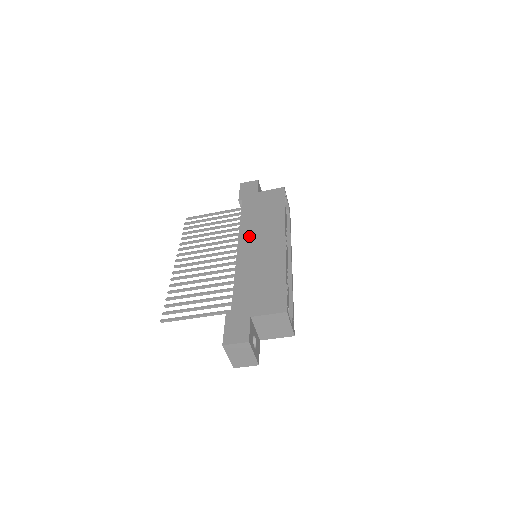
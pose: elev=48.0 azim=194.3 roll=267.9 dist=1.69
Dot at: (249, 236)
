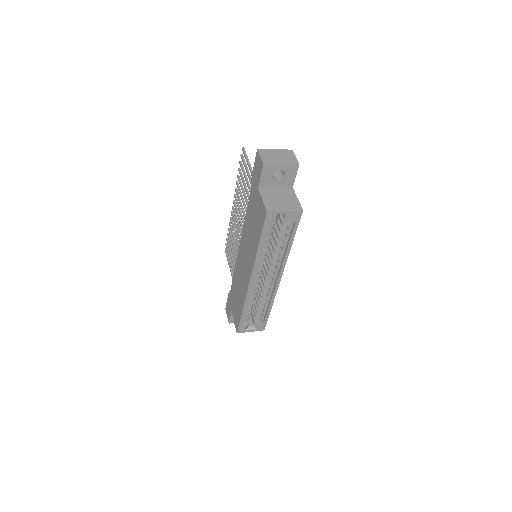
Dot at: (243, 244)
